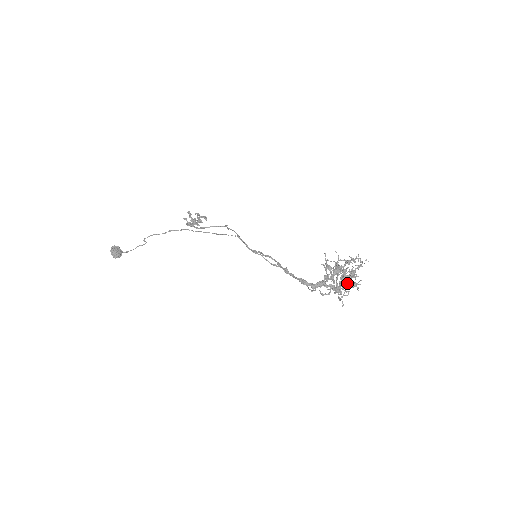
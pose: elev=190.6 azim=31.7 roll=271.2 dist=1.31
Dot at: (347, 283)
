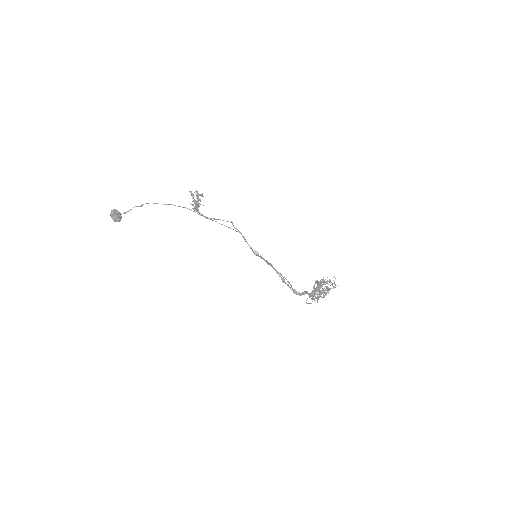
Dot at: (323, 297)
